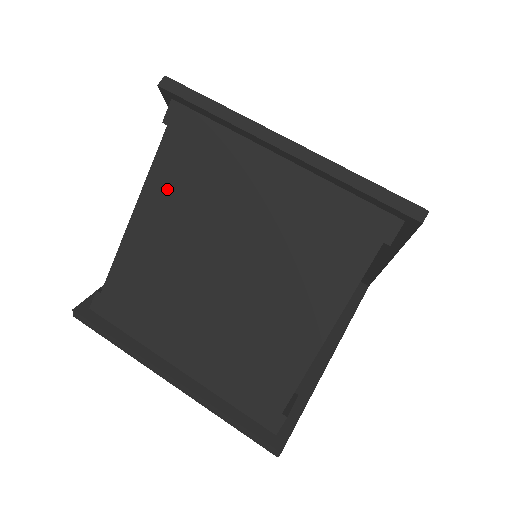
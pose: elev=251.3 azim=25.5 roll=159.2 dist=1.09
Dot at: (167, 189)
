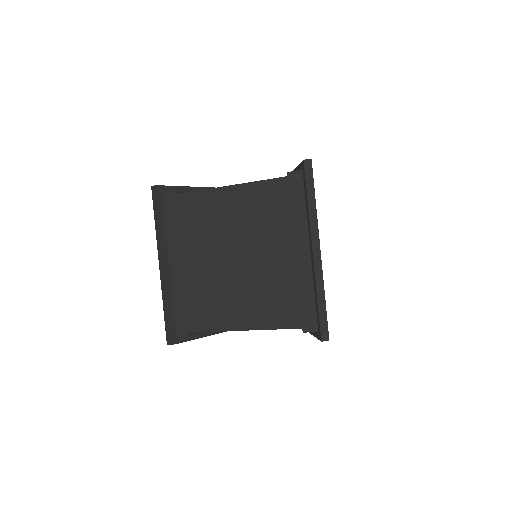
Dot at: (255, 198)
